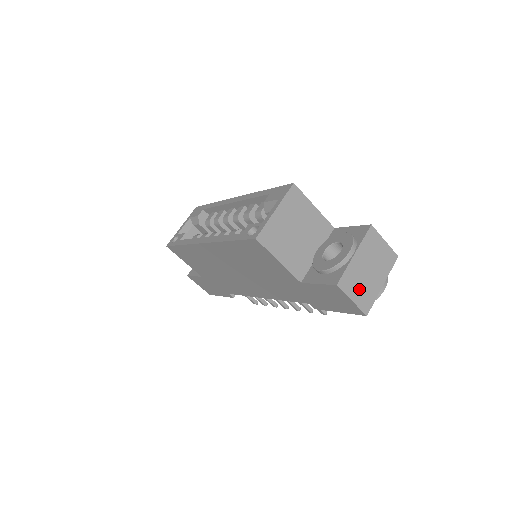
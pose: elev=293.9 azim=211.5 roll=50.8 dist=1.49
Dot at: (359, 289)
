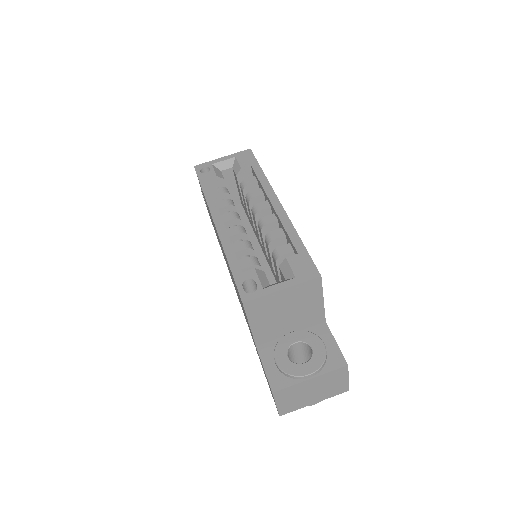
Dot at: (290, 400)
